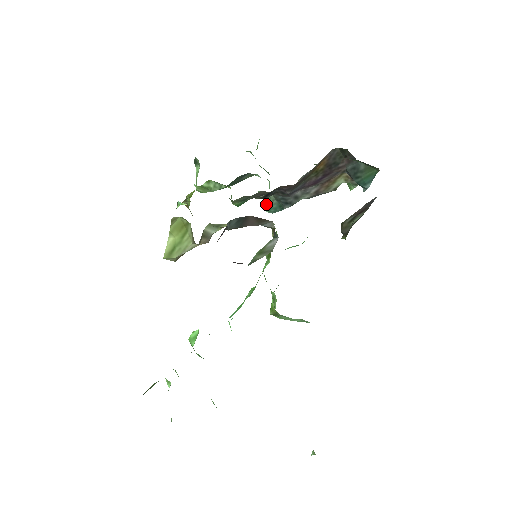
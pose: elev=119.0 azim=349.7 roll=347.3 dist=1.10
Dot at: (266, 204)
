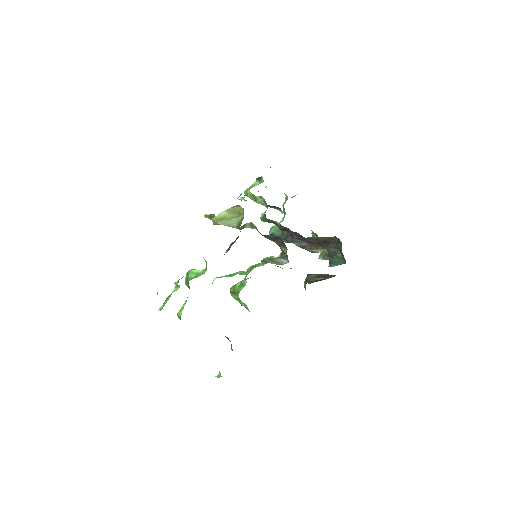
Dot at: (273, 230)
